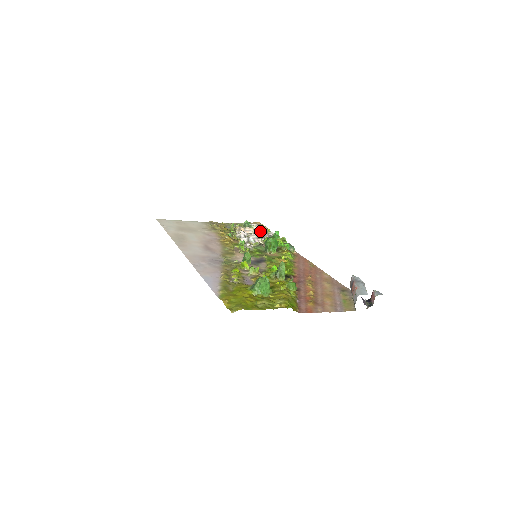
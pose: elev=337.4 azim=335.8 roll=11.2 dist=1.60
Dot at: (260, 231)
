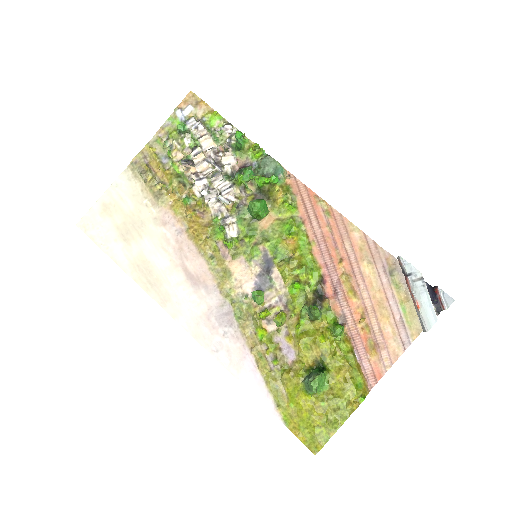
Dot at: (212, 143)
